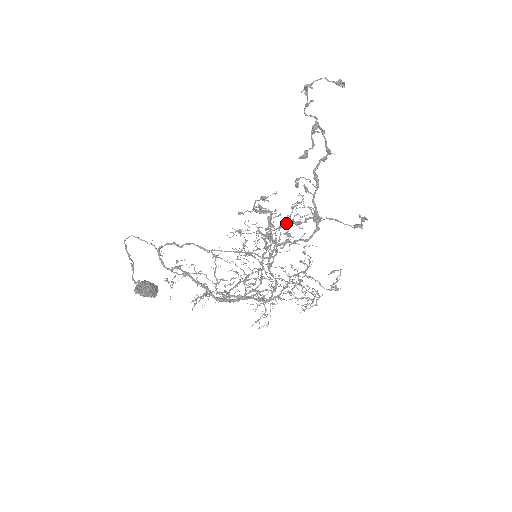
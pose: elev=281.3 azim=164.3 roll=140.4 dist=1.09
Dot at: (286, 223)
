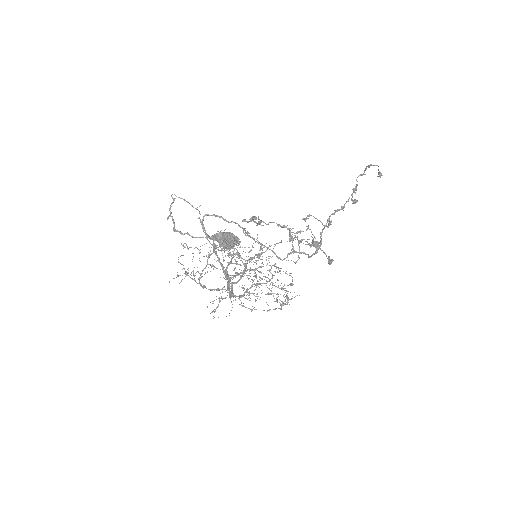
Dot at: (287, 241)
